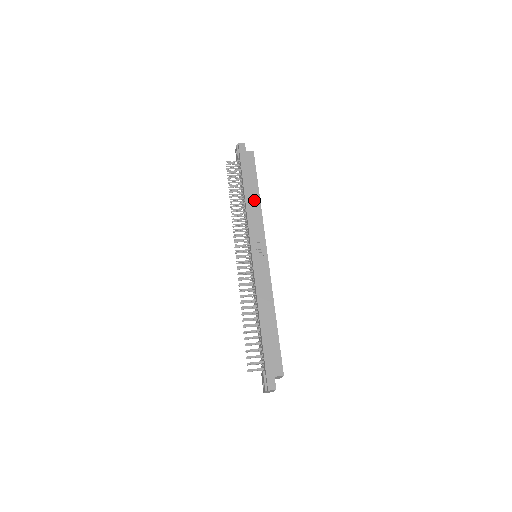
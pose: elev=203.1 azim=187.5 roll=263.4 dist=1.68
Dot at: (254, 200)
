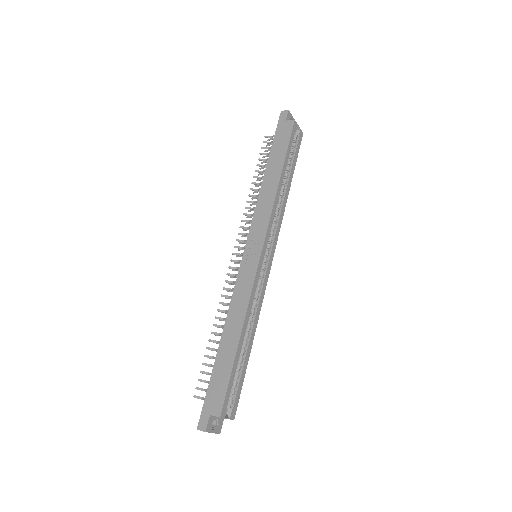
Dot at: (271, 184)
